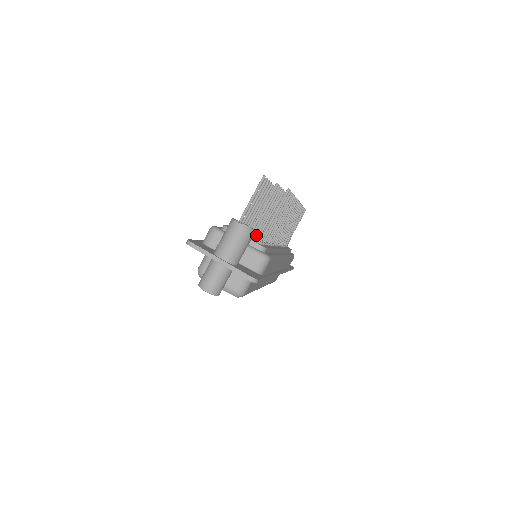
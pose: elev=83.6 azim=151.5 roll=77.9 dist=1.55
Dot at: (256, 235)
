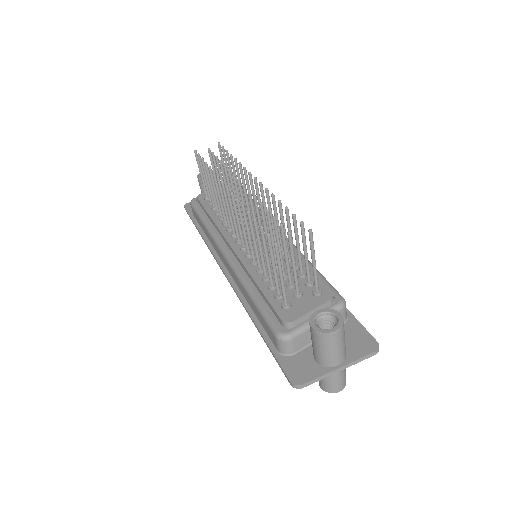
Dot at: (276, 267)
